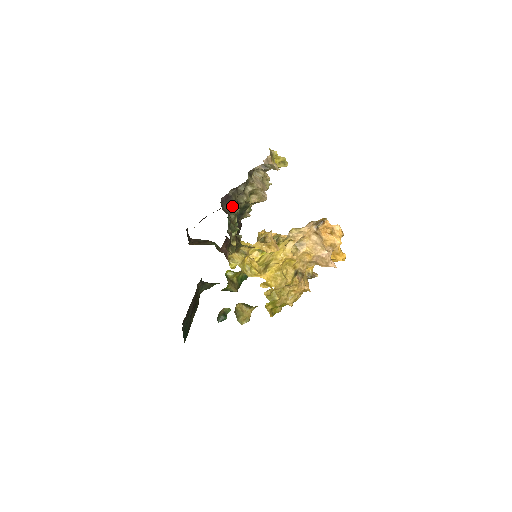
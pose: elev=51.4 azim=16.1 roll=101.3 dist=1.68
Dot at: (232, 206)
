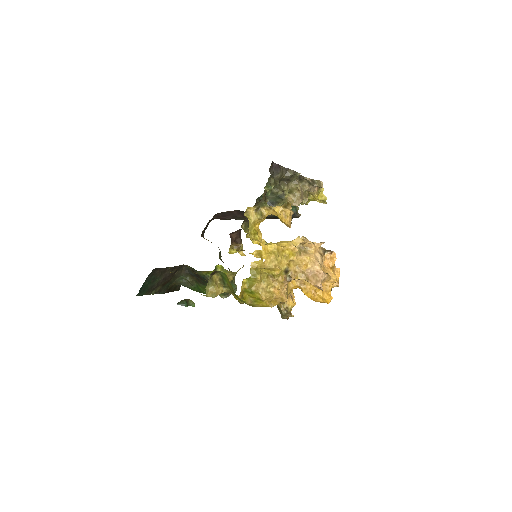
Dot at: (276, 178)
